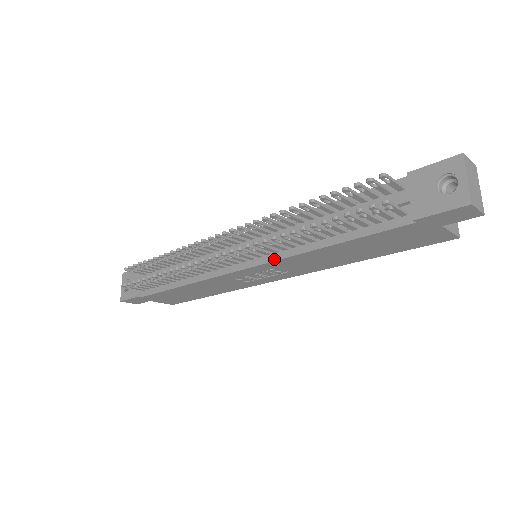
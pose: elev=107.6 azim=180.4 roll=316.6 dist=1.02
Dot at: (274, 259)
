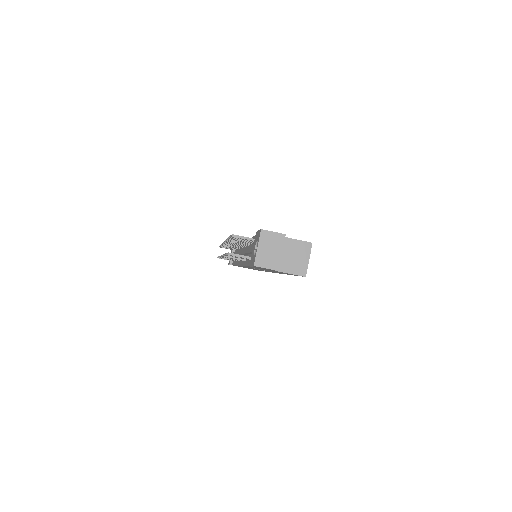
Dot at: occluded
